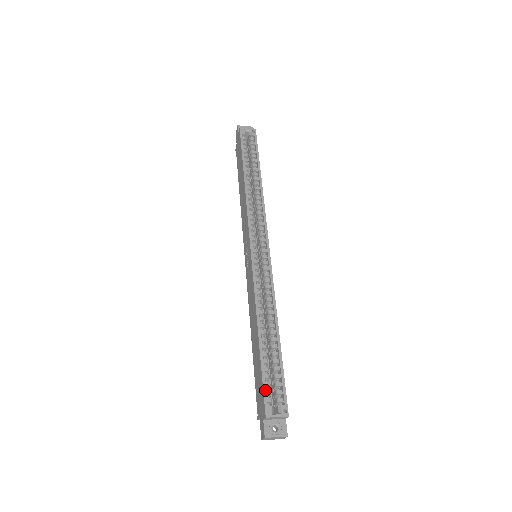
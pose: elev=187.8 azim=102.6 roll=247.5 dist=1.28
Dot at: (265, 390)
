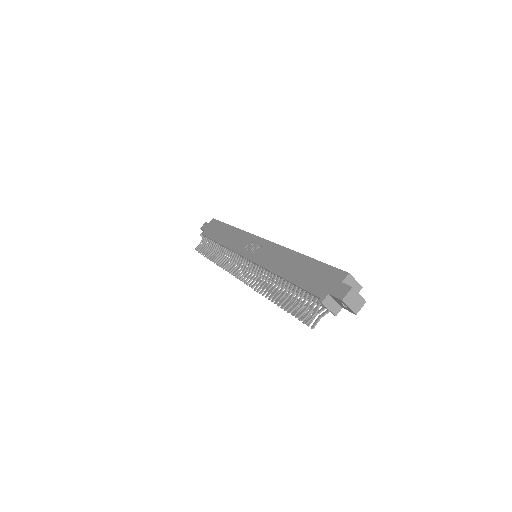
Dot at: (334, 267)
